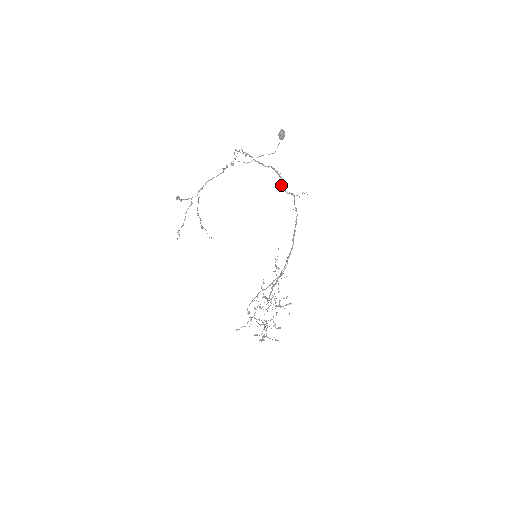
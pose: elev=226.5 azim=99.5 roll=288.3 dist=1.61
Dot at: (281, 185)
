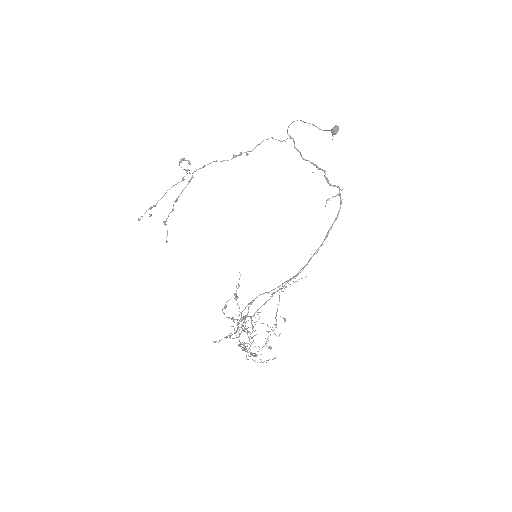
Dot at: (325, 176)
